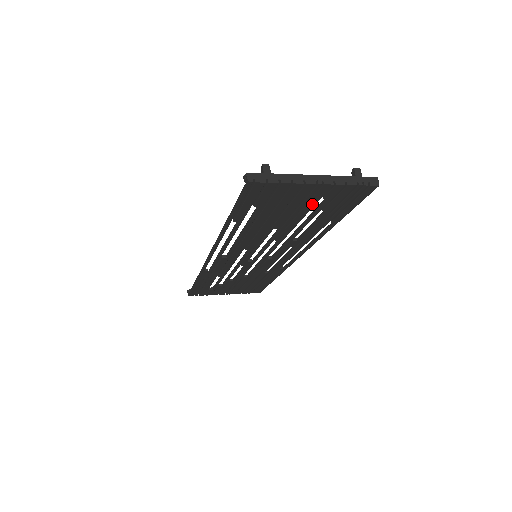
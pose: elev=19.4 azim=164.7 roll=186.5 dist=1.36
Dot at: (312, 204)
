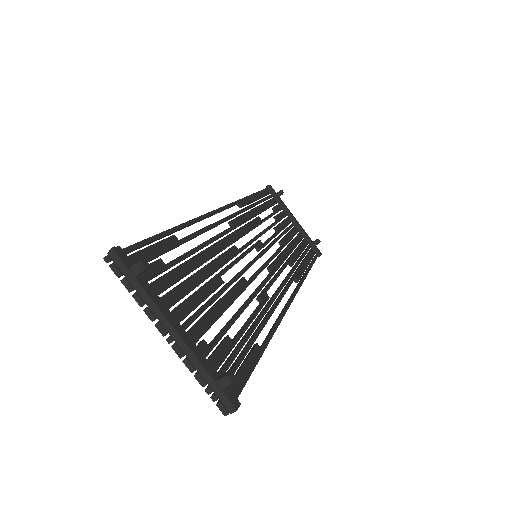
Dot at: (203, 327)
